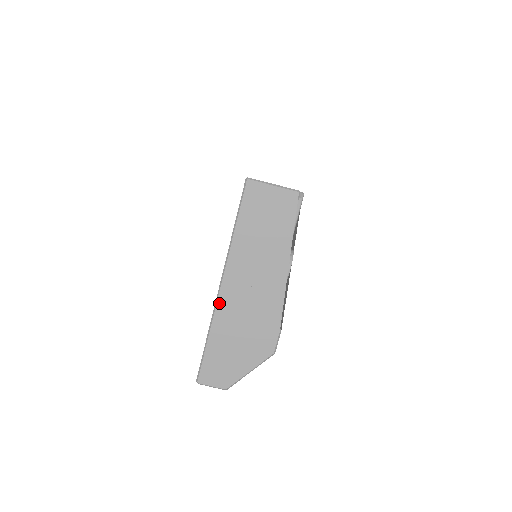
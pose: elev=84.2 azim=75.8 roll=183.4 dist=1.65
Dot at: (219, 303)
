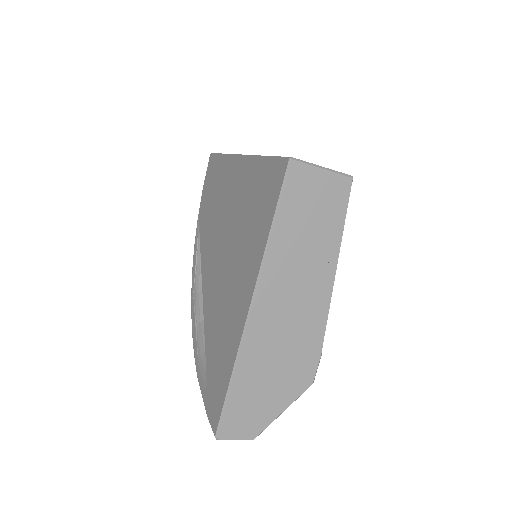
Dot at: (249, 330)
